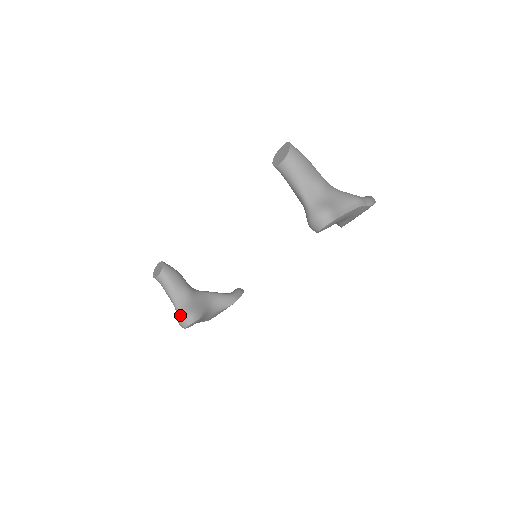
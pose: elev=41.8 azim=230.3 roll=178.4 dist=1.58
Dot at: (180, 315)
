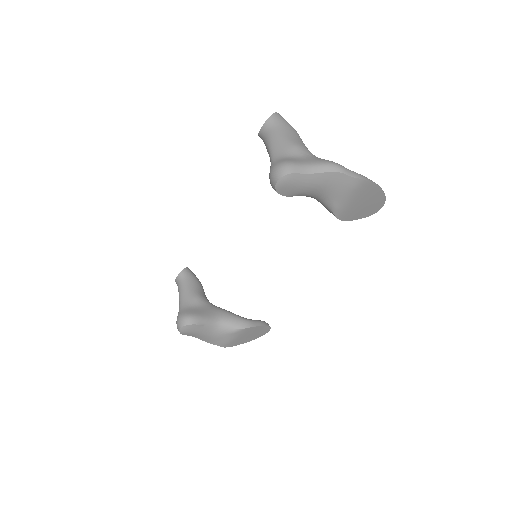
Dot at: (178, 315)
